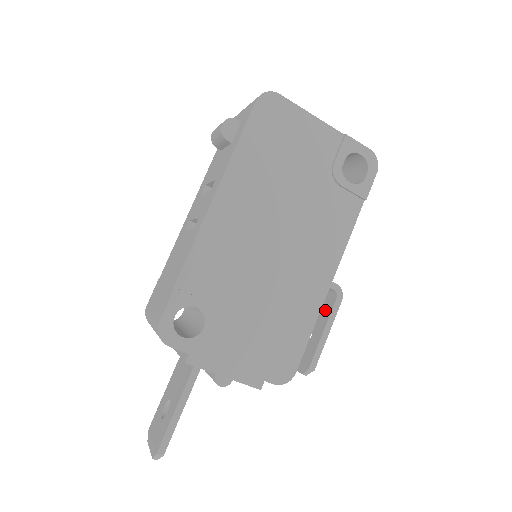
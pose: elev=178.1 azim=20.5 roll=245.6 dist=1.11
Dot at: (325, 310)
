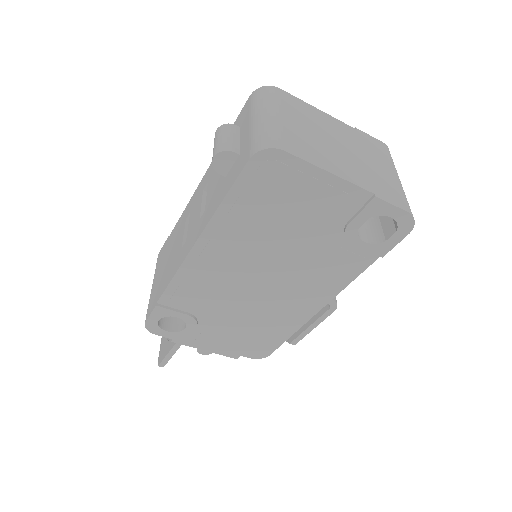
Dot at: occluded
